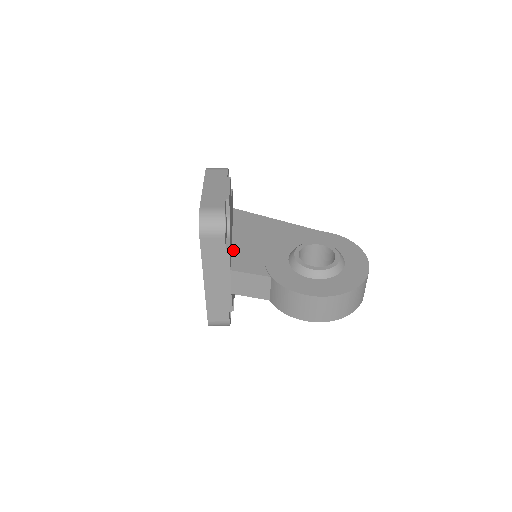
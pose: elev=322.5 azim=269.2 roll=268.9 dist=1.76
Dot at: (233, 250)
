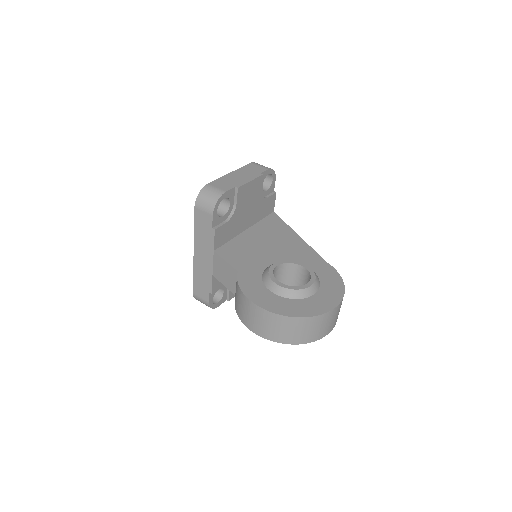
Dot at: (234, 239)
